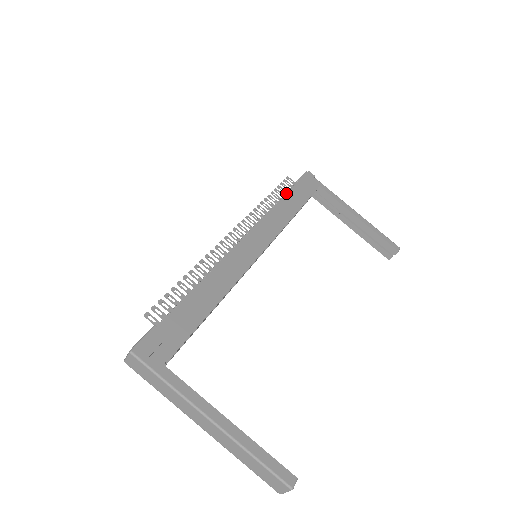
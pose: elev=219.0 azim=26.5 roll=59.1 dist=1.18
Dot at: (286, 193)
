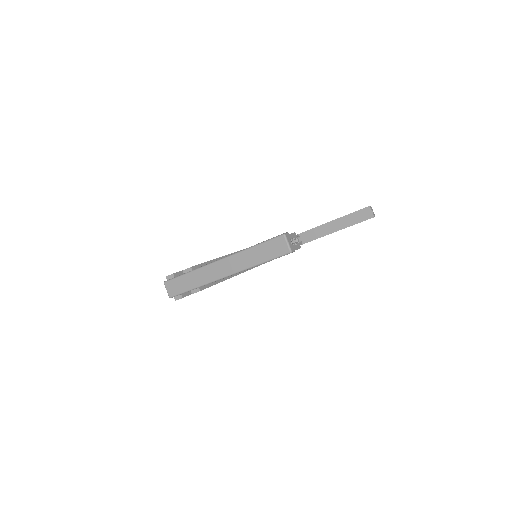
Dot at: occluded
